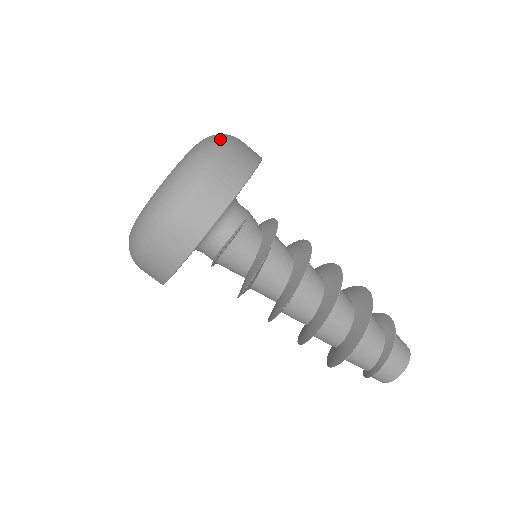
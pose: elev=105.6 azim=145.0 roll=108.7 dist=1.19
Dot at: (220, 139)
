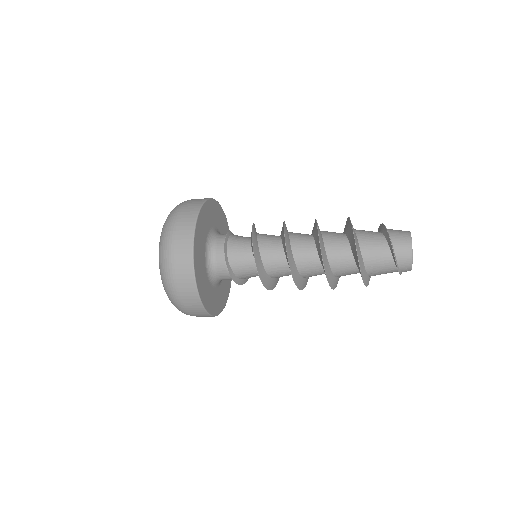
Dot at: occluded
